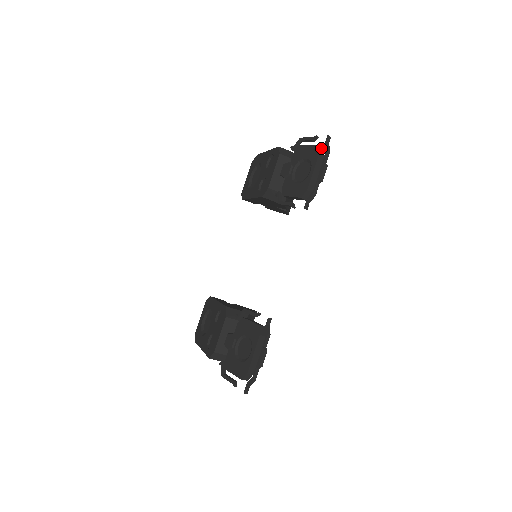
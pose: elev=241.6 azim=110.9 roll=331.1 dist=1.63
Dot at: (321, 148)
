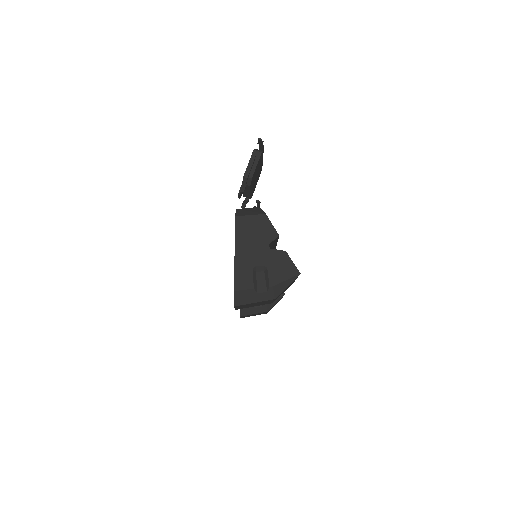
Dot at: occluded
